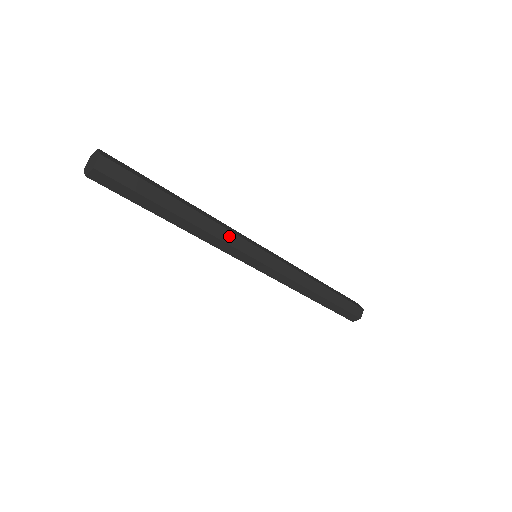
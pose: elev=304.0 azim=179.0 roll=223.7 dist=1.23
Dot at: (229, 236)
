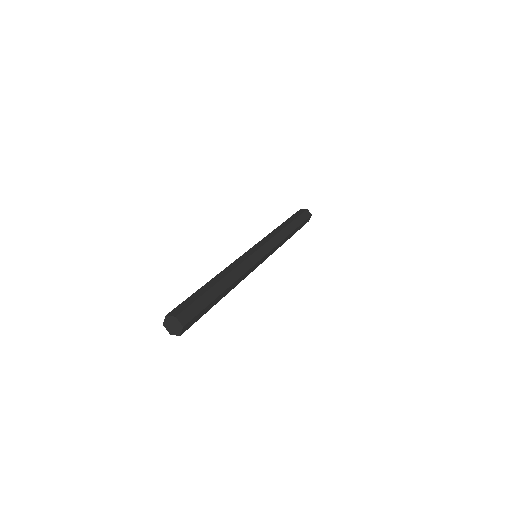
Dot at: (244, 266)
